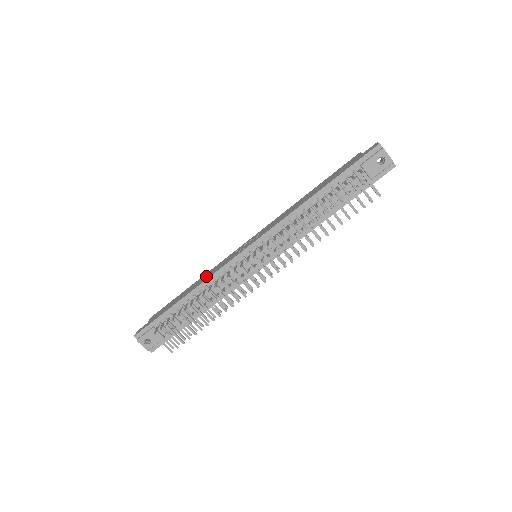
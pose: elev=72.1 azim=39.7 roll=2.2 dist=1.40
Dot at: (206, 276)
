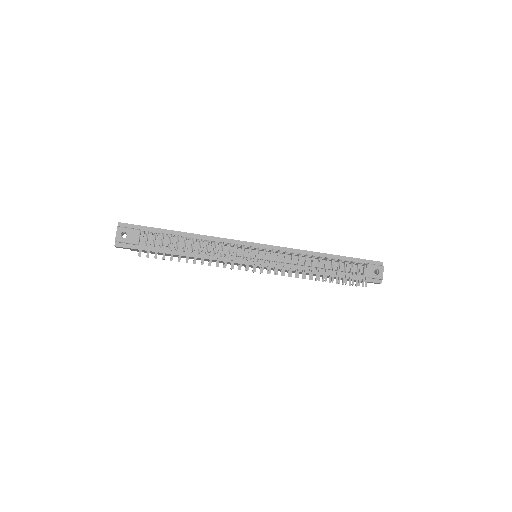
Dot at: occluded
